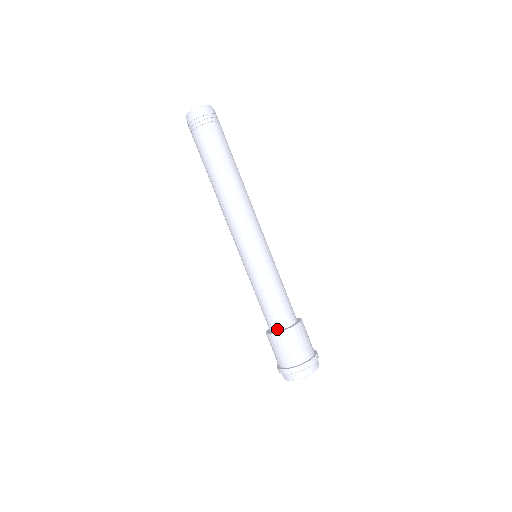
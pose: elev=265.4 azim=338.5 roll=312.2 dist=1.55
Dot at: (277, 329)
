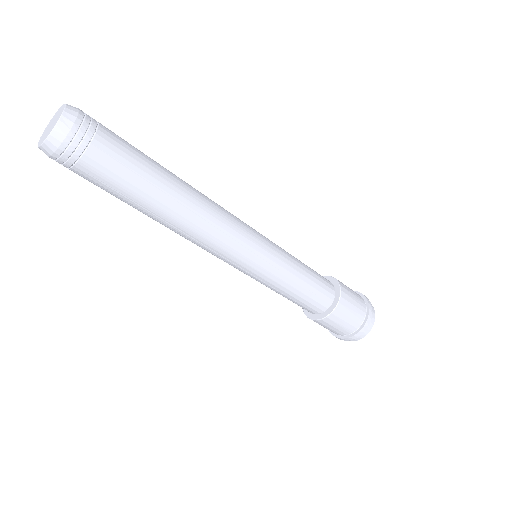
Dot at: occluded
